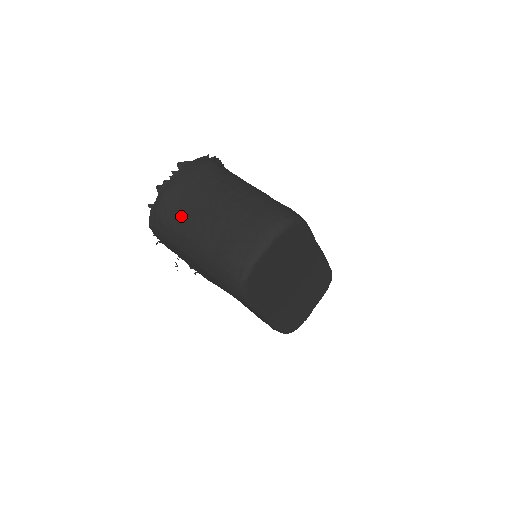
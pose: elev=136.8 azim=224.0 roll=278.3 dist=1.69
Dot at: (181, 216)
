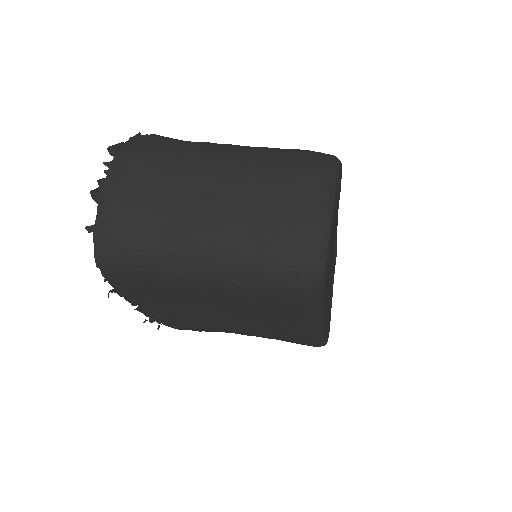
Dot at: (160, 220)
